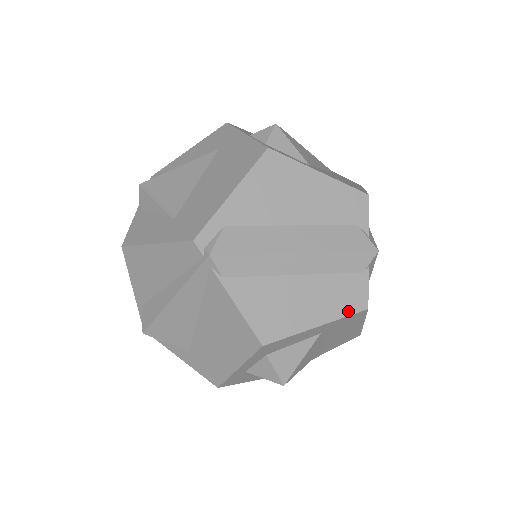
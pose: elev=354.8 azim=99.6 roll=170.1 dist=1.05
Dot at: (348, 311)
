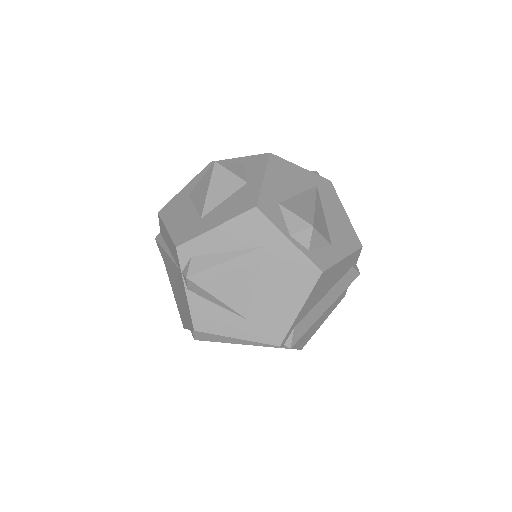
Dot at: occluded
